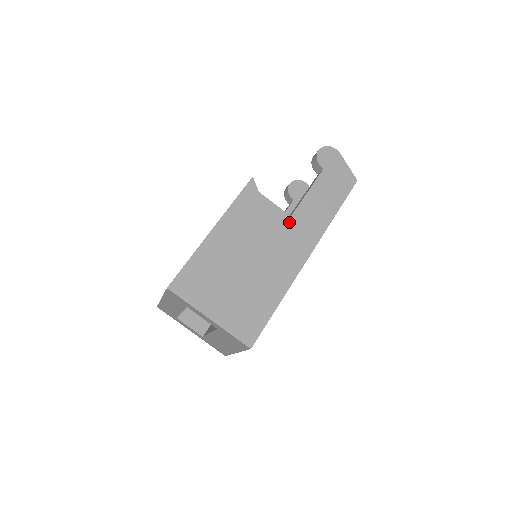
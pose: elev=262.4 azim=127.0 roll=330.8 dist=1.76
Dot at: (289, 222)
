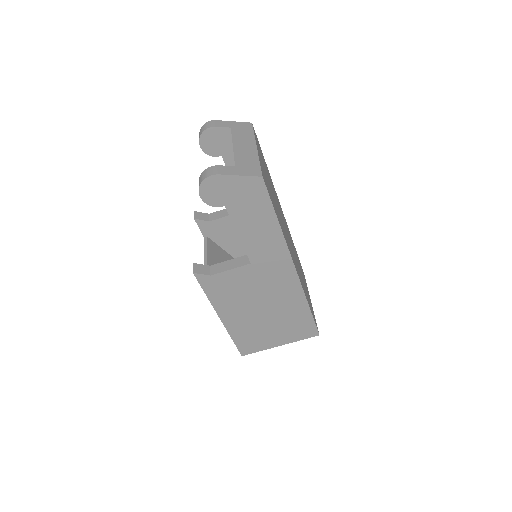
Dot at: (255, 268)
